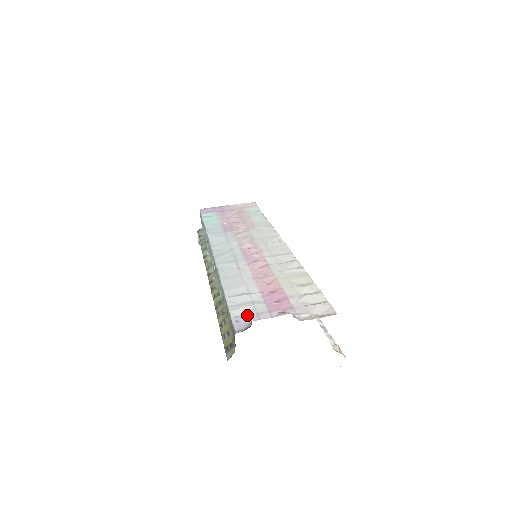
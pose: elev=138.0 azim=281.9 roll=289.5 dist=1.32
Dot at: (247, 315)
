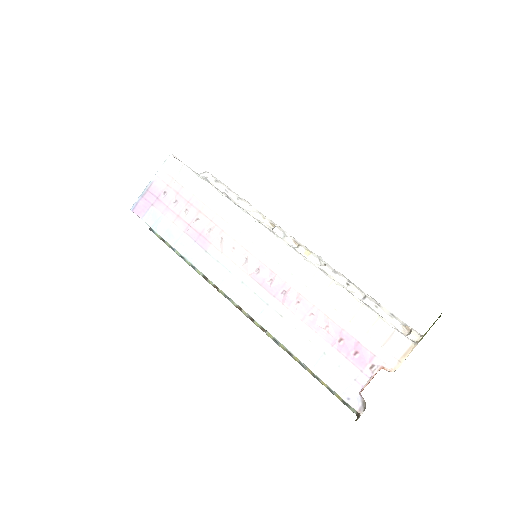
Dot at: (349, 387)
